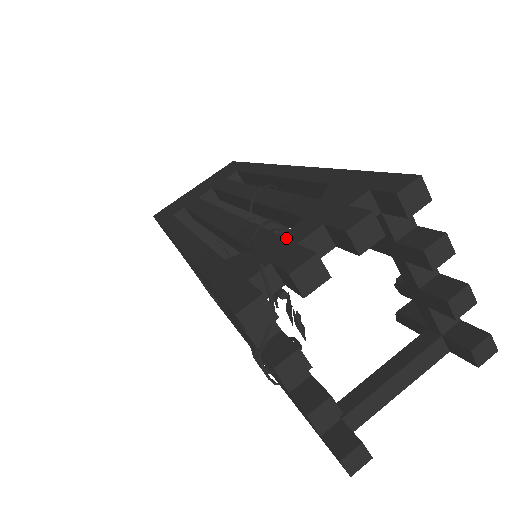
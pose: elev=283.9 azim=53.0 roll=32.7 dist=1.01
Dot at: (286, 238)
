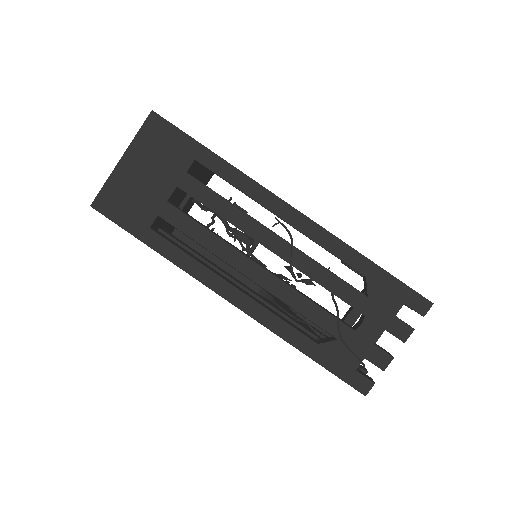
Dot at: (363, 336)
